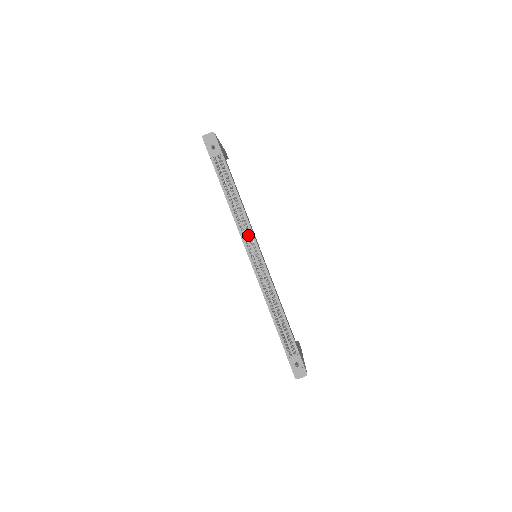
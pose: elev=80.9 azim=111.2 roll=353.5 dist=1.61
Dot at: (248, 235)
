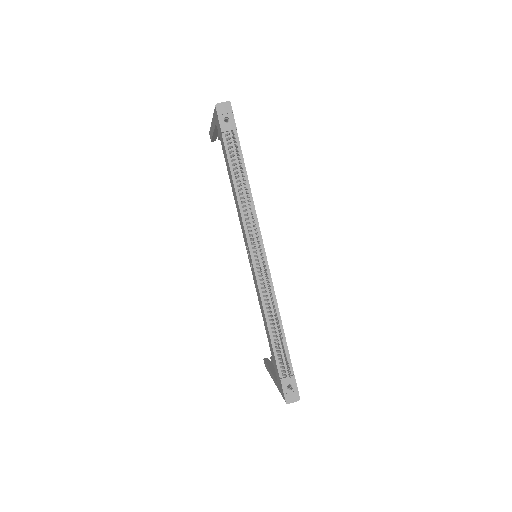
Dot at: (256, 230)
